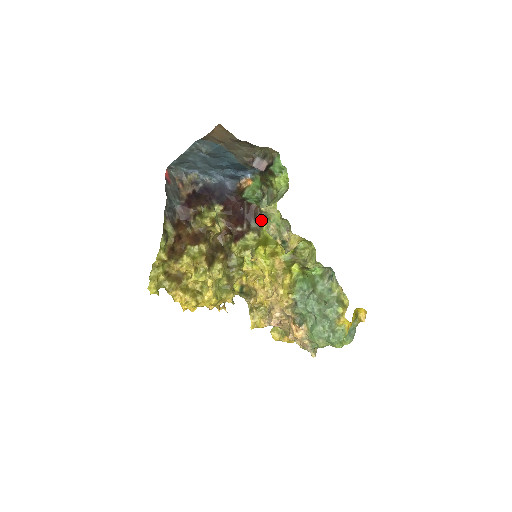
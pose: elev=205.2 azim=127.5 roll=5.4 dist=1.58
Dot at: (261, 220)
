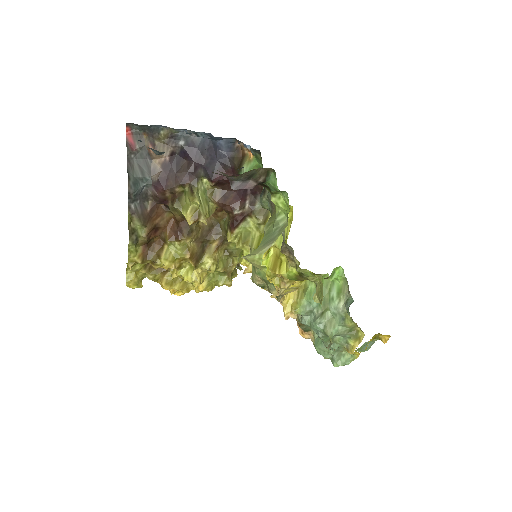
Dot at: occluded
